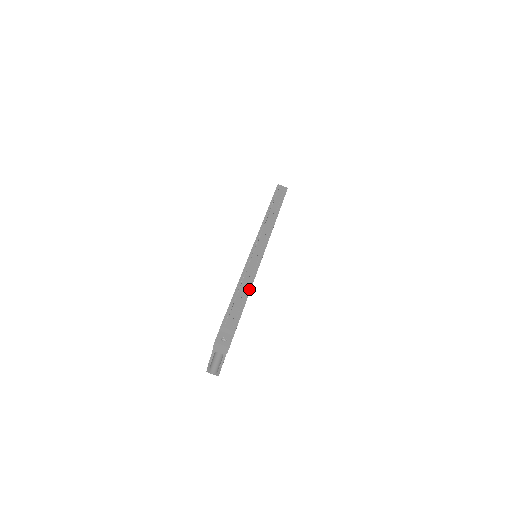
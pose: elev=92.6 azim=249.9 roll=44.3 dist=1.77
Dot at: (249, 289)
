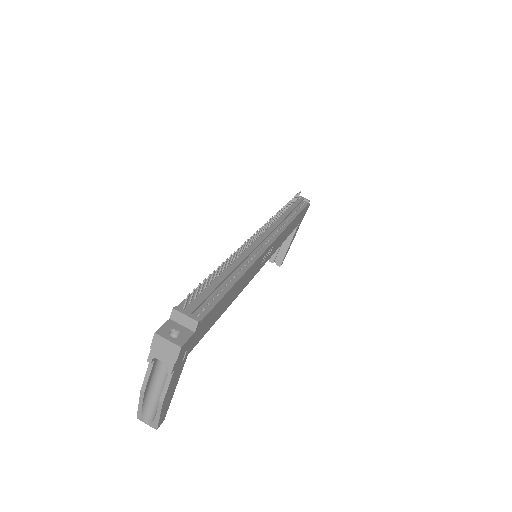
Dot at: (237, 277)
